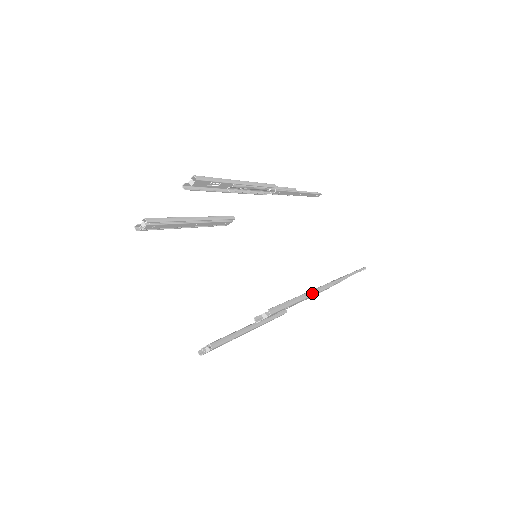
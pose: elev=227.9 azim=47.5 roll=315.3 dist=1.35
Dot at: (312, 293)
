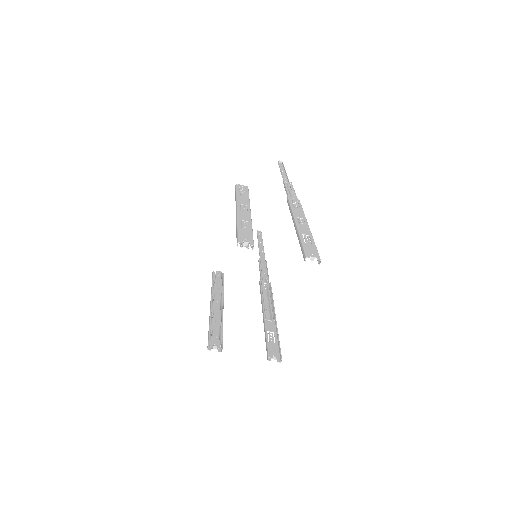
Dot at: (274, 311)
